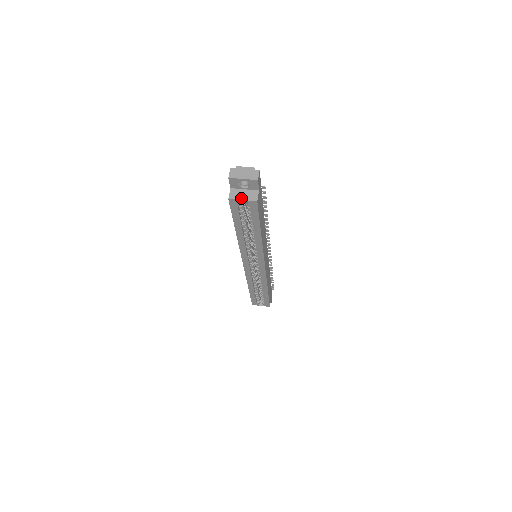
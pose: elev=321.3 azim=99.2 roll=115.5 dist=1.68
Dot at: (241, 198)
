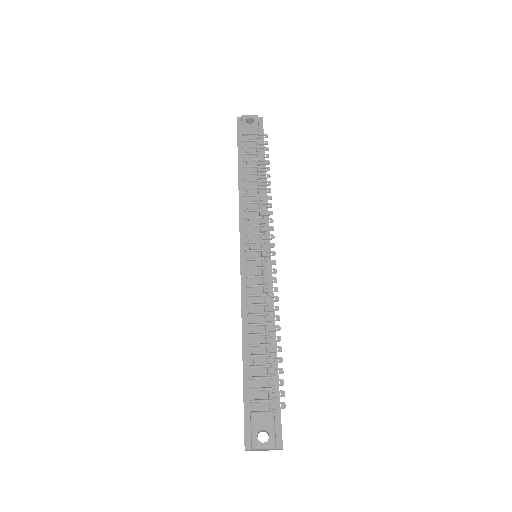
Dot at: occluded
